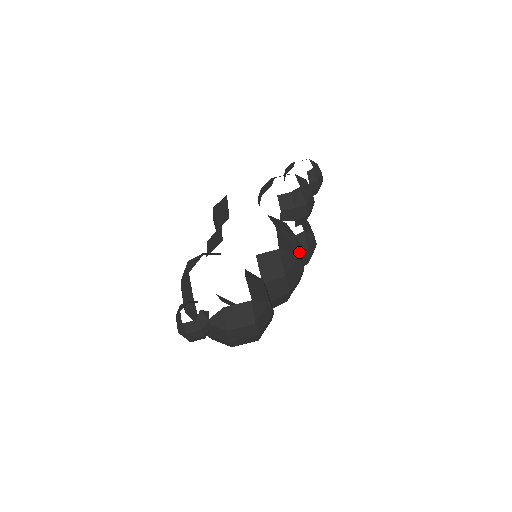
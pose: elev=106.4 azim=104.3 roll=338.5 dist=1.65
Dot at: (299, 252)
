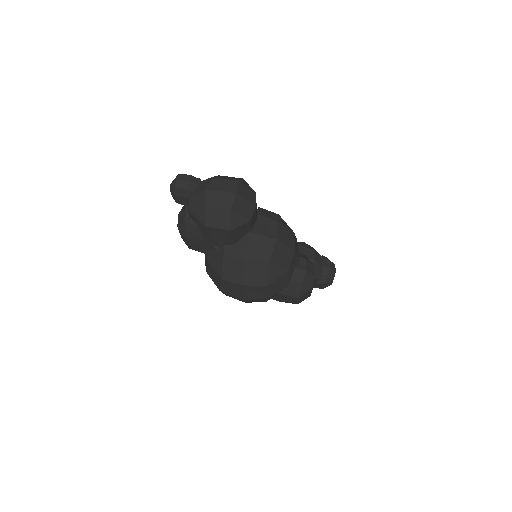
Dot at: (296, 244)
